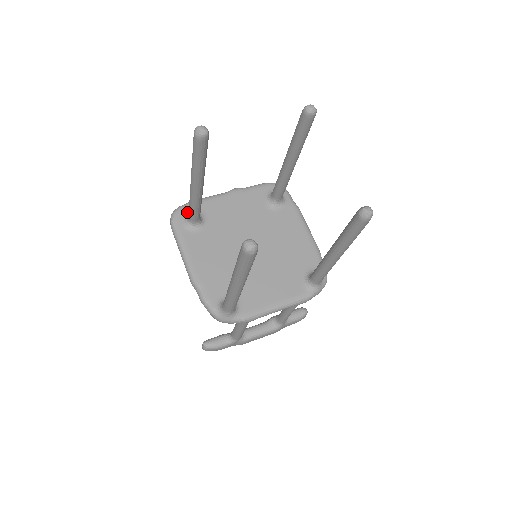
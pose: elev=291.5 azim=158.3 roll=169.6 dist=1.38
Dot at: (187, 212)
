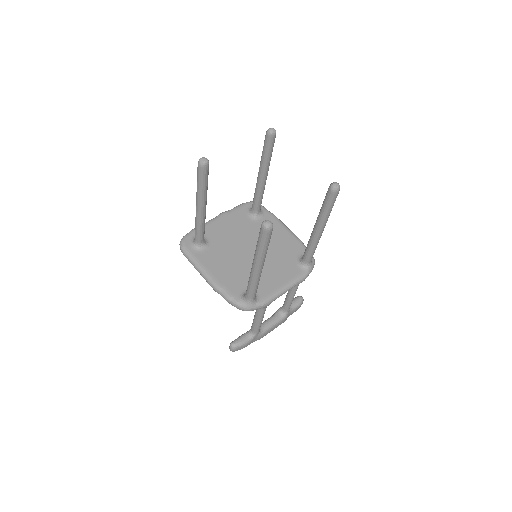
Dot at: (192, 238)
